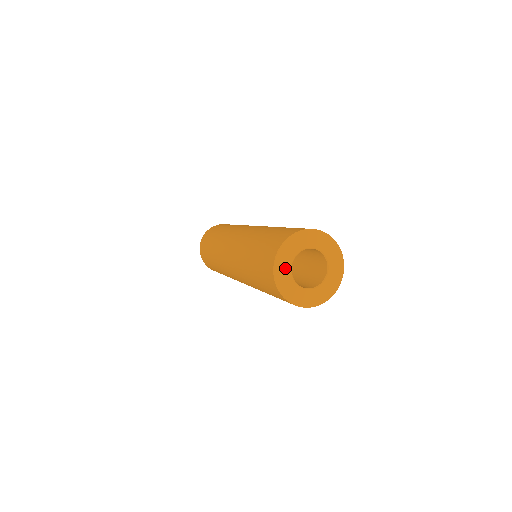
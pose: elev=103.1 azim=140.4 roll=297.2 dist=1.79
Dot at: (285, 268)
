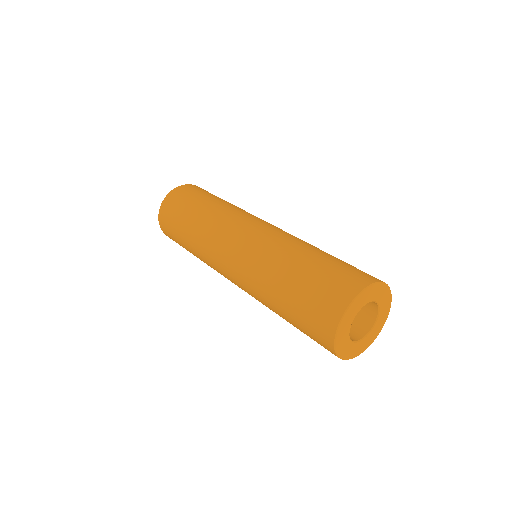
Dot at: (352, 349)
